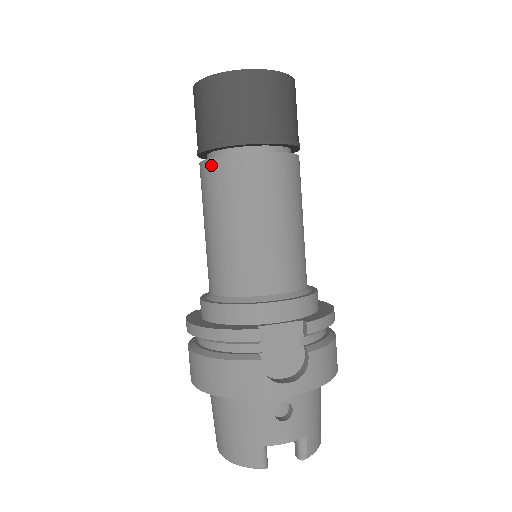
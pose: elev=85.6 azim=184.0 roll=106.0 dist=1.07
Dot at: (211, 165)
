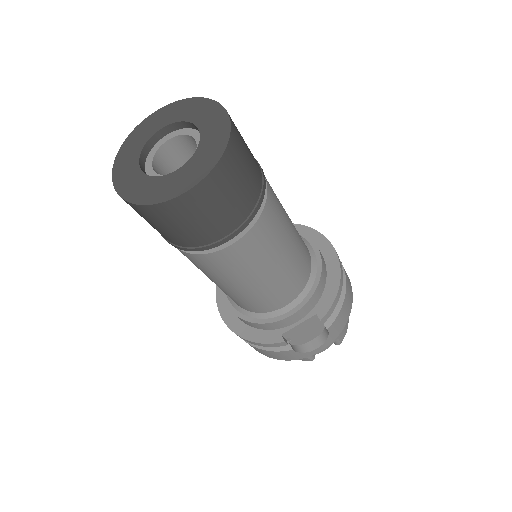
Dot at: (183, 253)
